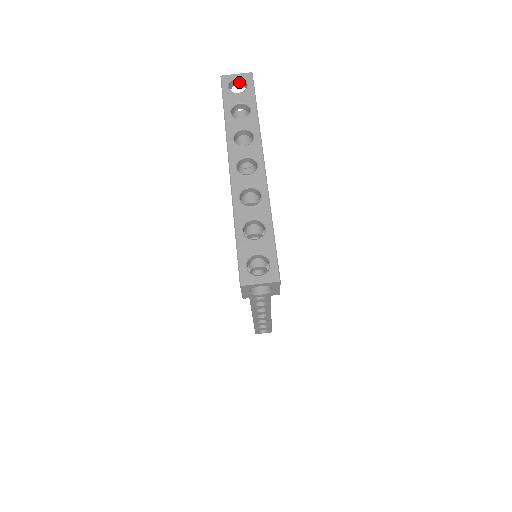
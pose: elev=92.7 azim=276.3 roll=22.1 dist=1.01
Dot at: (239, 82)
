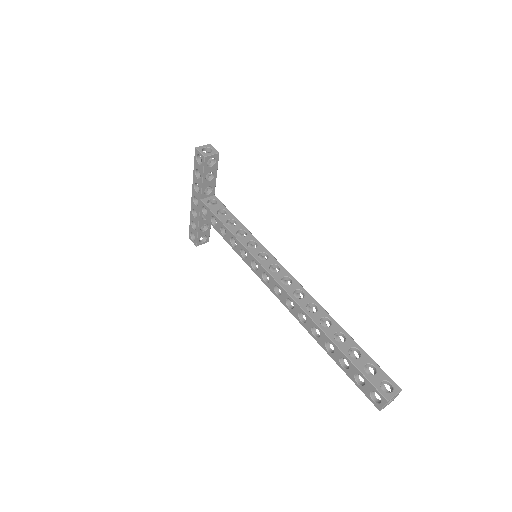
Dot at: occluded
